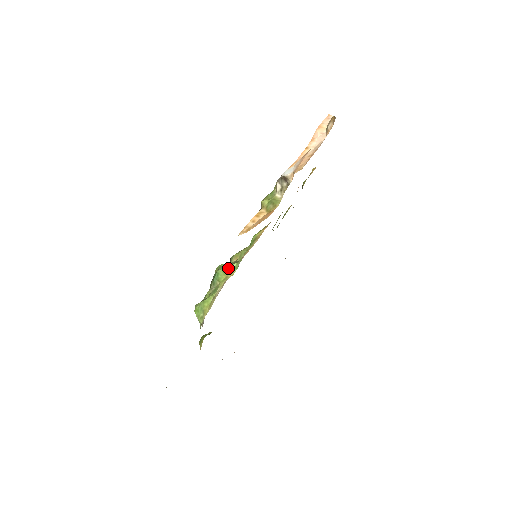
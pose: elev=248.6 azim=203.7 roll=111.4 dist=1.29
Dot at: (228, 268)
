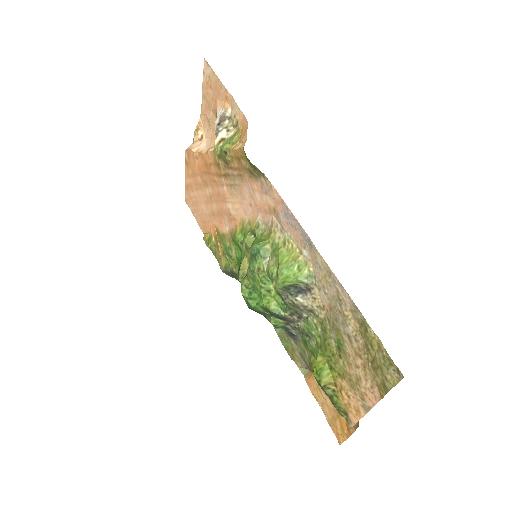
Dot at: (256, 240)
